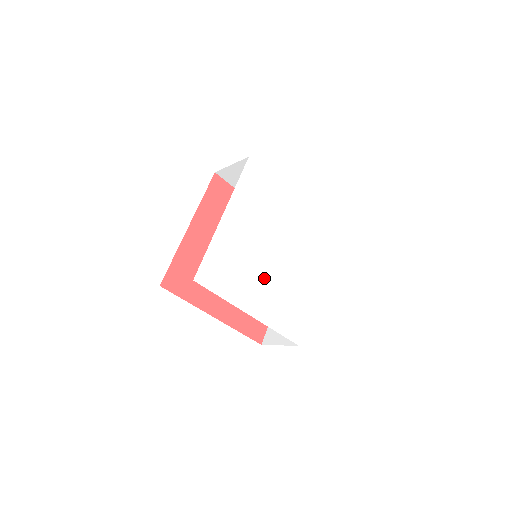
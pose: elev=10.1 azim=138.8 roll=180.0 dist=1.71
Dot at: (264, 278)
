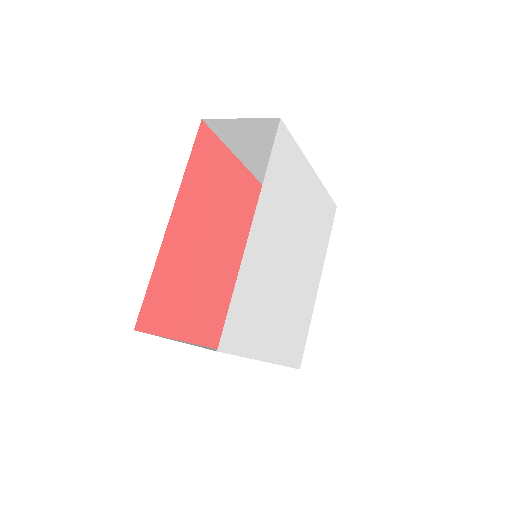
Dot at: (281, 303)
